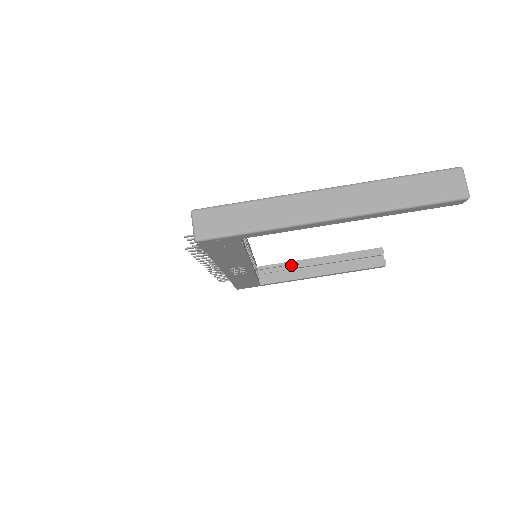
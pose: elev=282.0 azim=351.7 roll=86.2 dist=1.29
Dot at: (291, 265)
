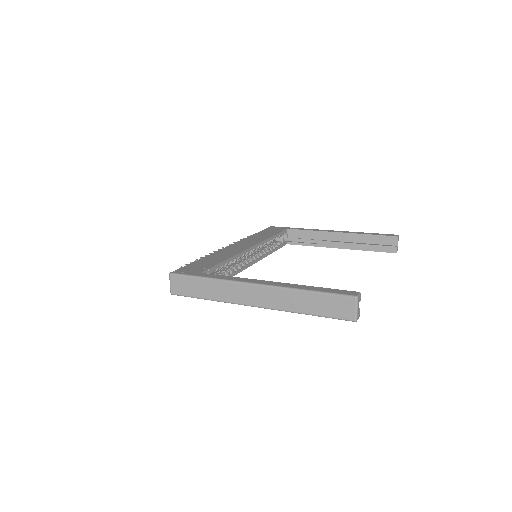
Dot at: (315, 233)
